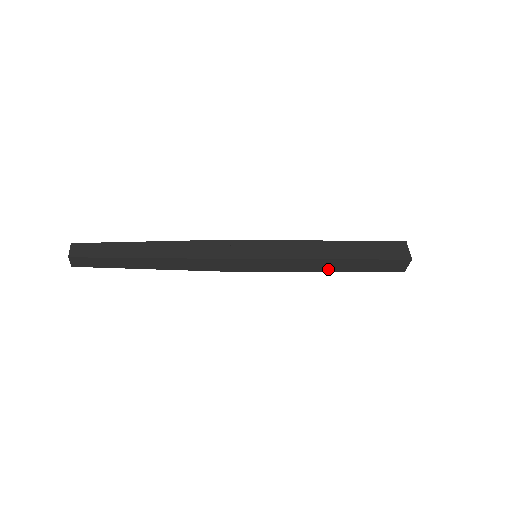
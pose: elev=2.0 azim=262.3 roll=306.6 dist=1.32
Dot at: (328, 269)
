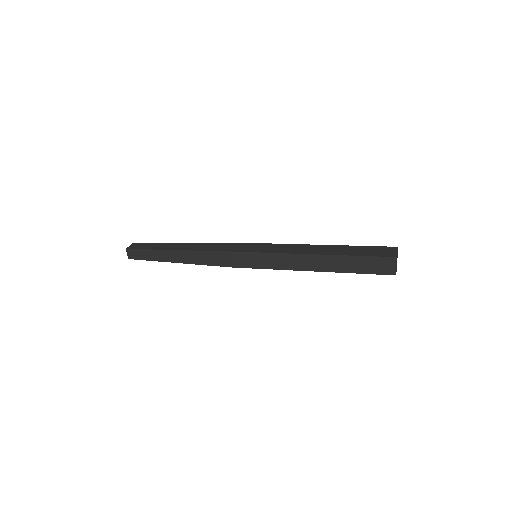
Dot at: (316, 268)
